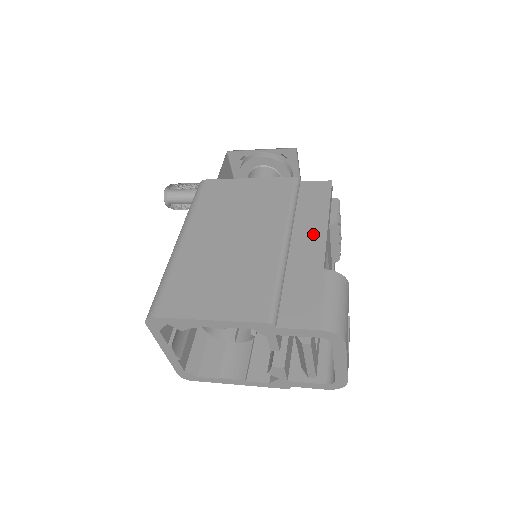
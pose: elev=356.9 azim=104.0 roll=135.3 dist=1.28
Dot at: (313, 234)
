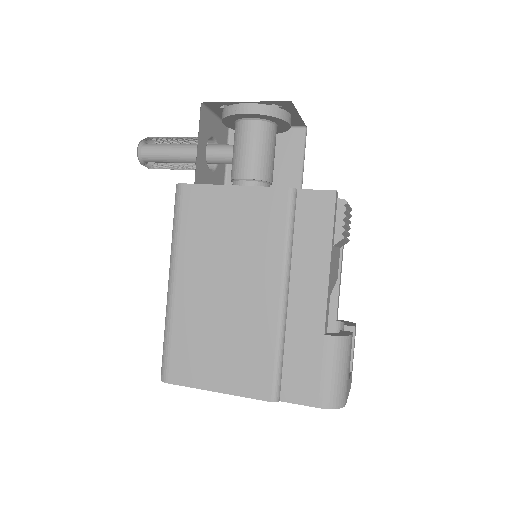
Dot at: (313, 283)
